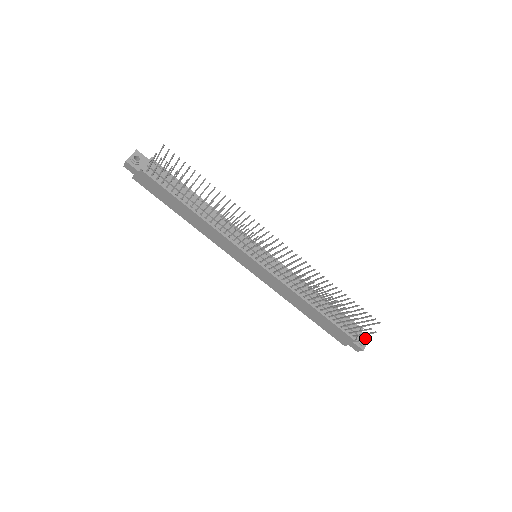
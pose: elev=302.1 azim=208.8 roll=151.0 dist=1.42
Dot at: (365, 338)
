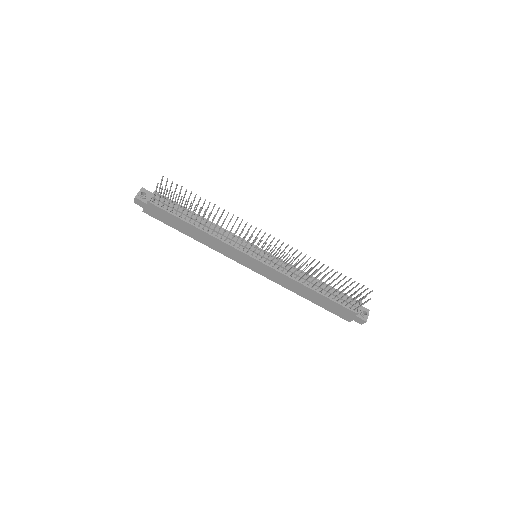
Dot at: (365, 311)
